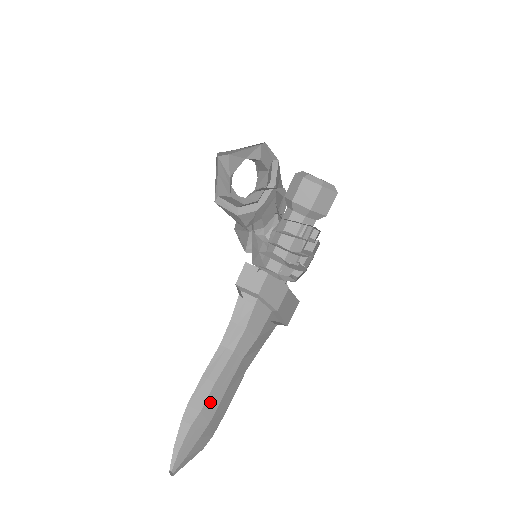
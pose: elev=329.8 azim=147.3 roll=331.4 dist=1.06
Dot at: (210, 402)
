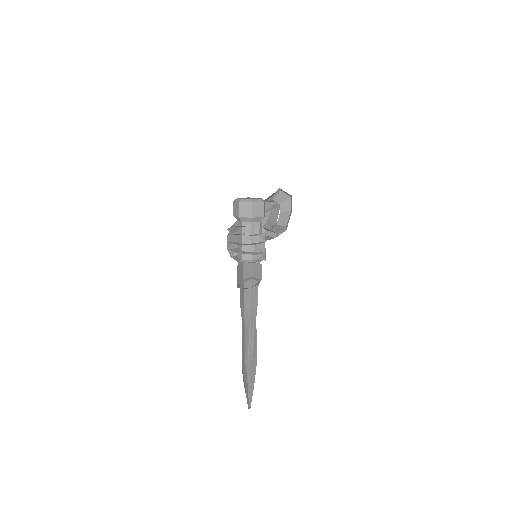
Dot at: (256, 356)
